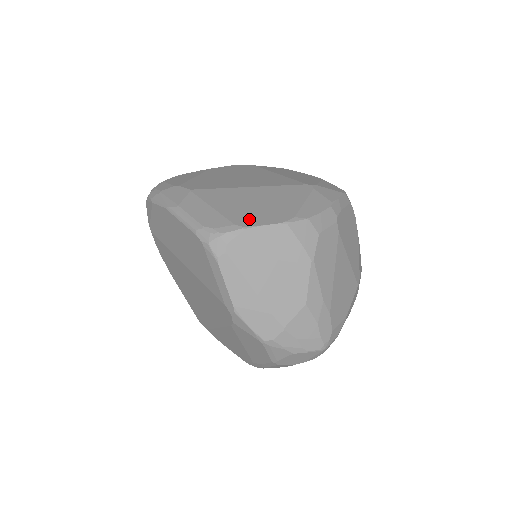
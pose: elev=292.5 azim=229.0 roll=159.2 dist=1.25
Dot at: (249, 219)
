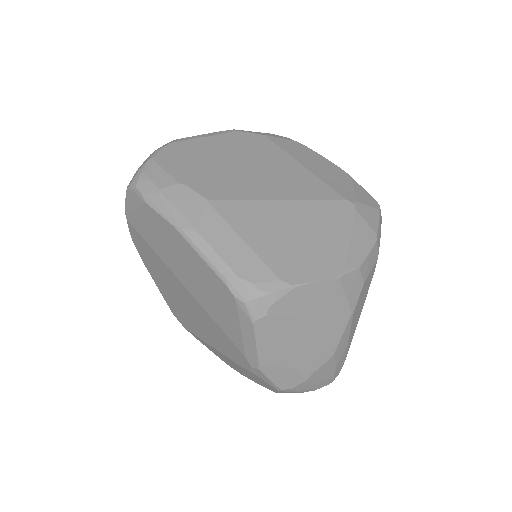
Dot at: (295, 269)
